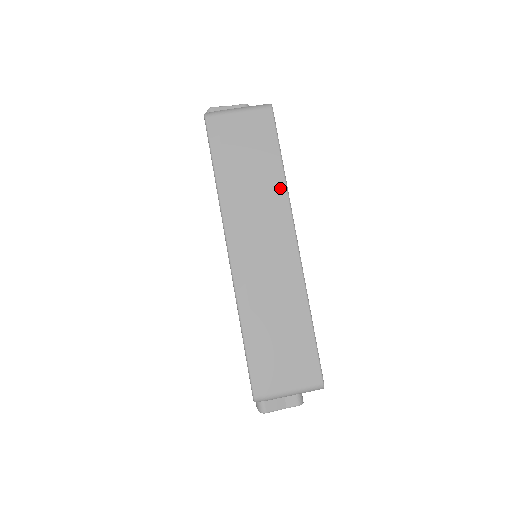
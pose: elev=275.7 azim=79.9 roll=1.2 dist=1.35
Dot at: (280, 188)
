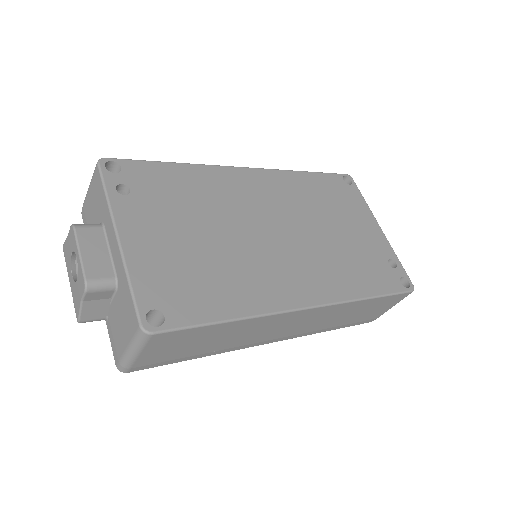
Dot at: (251, 322)
